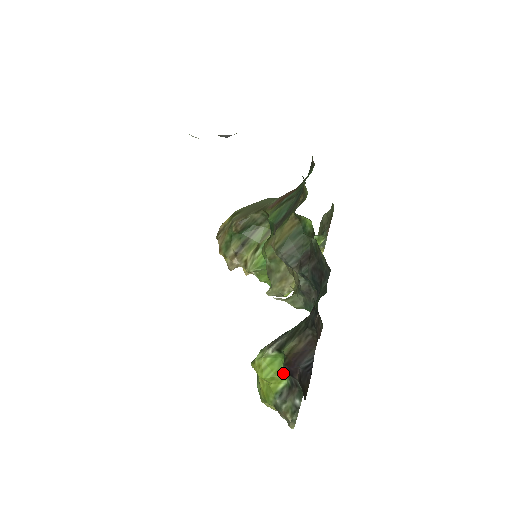
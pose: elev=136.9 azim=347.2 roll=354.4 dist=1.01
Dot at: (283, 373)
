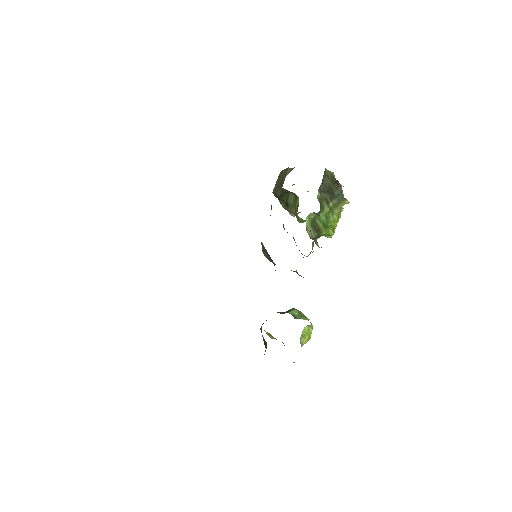
Dot at: (276, 339)
